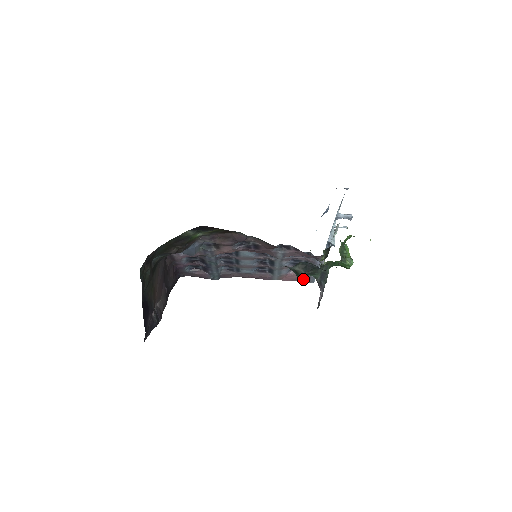
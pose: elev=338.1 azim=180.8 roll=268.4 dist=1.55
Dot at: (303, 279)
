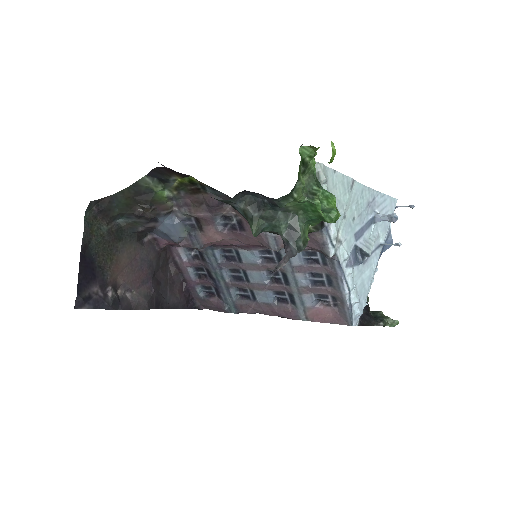
Dot at: (251, 223)
